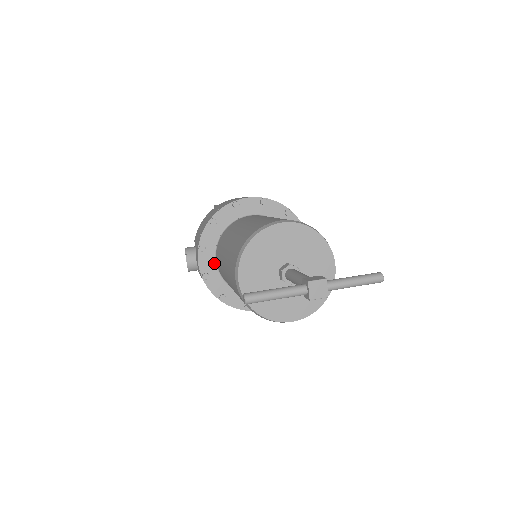
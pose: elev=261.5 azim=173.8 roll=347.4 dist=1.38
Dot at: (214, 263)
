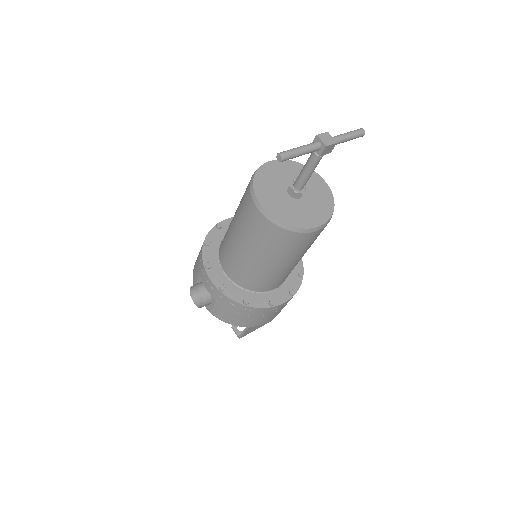
Dot at: (224, 276)
